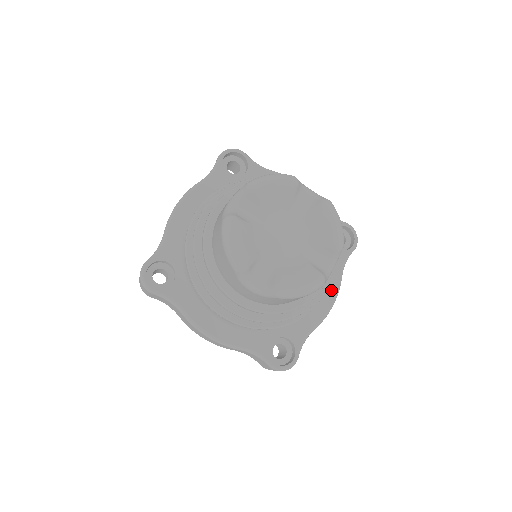
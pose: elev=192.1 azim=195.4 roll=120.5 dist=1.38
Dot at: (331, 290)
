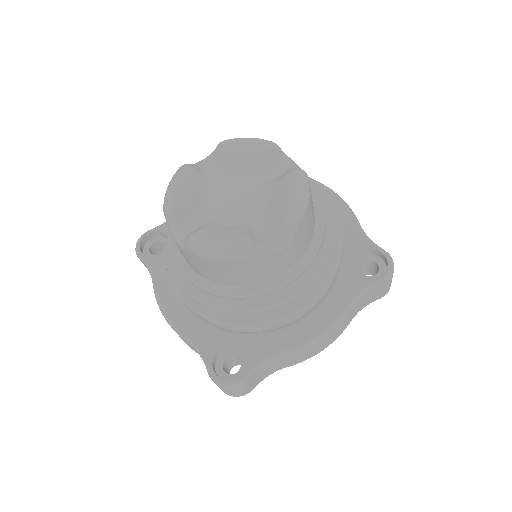
Dot at: (326, 317)
